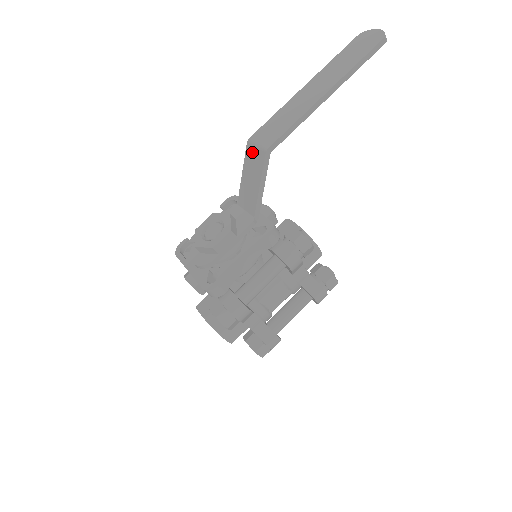
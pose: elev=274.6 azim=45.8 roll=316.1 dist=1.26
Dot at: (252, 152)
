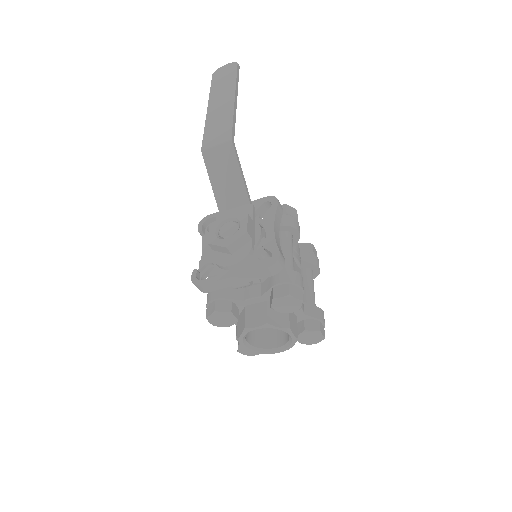
Dot at: (214, 154)
